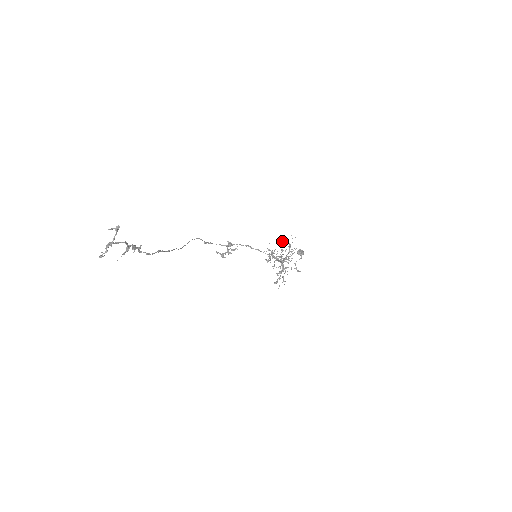
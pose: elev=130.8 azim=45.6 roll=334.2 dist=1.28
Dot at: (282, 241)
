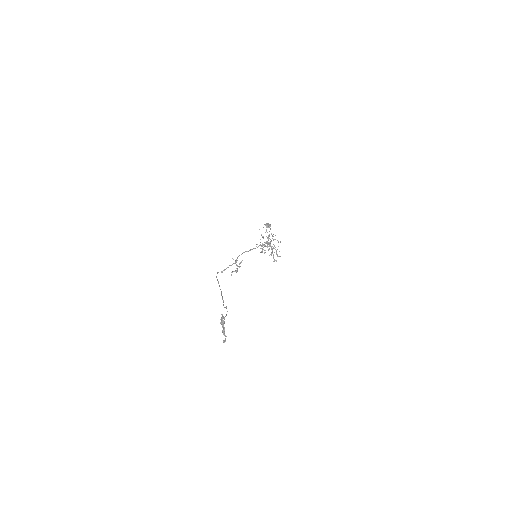
Dot at: occluded
